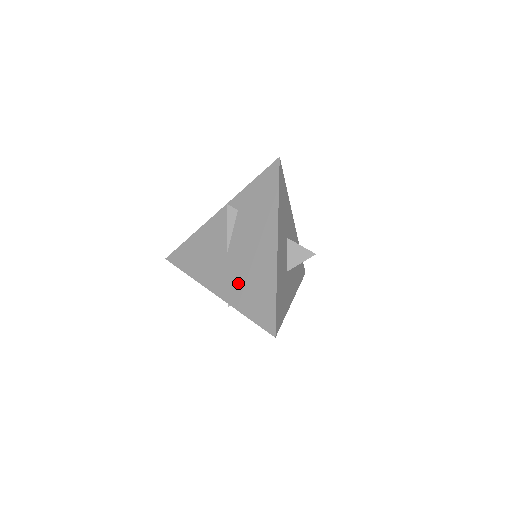
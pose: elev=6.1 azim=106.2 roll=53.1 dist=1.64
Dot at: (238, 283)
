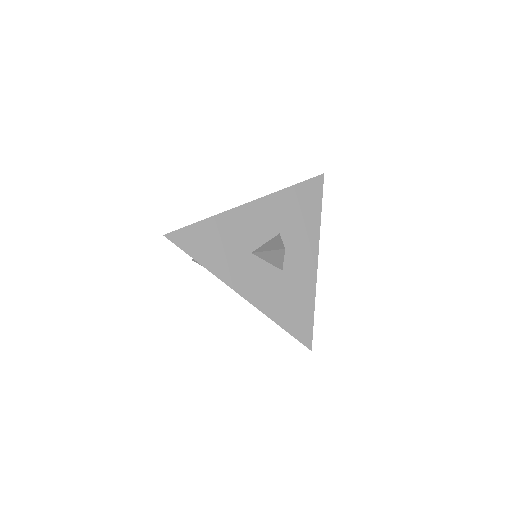
Dot at: occluded
